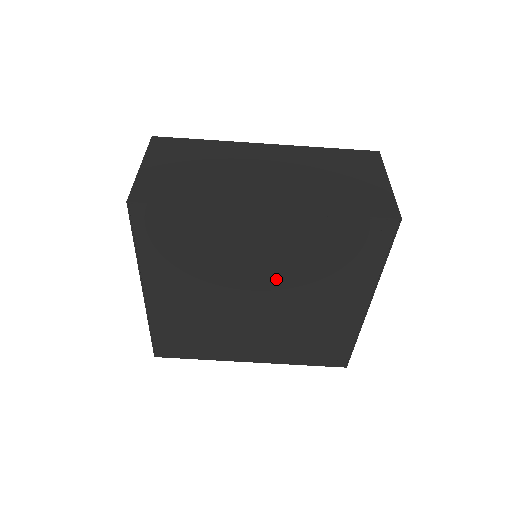
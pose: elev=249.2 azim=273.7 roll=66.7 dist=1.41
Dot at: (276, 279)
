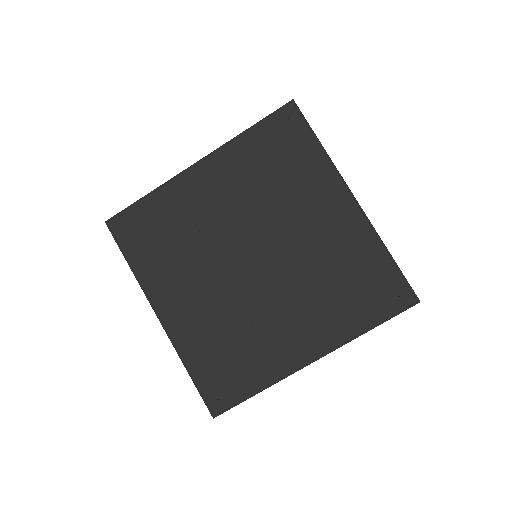
Dot at: (251, 223)
